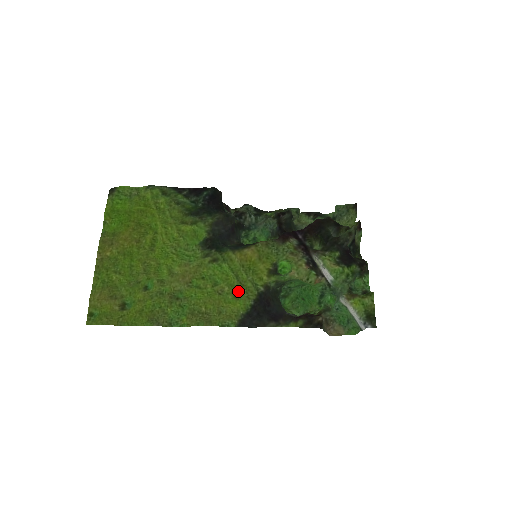
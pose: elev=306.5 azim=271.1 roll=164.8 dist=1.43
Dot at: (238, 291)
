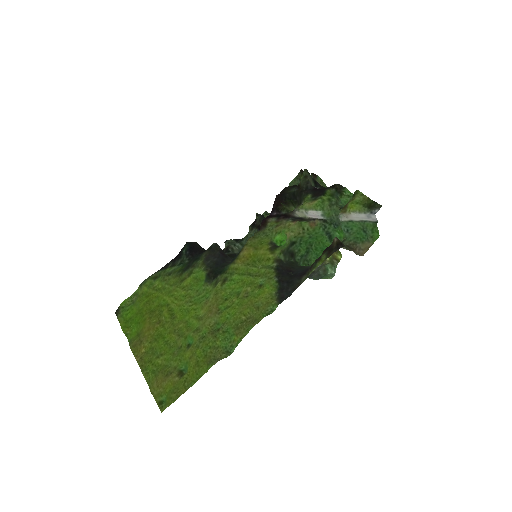
Dot at: (259, 282)
